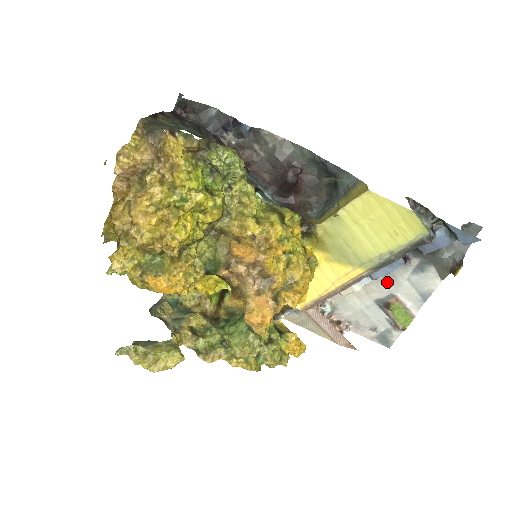
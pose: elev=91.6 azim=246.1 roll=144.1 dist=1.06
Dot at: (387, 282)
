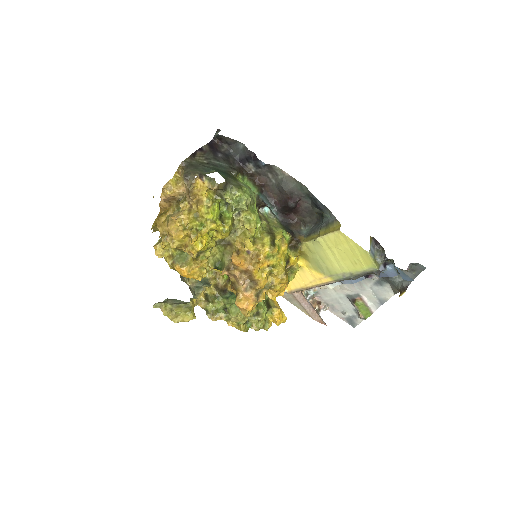
Dot at: (356, 285)
